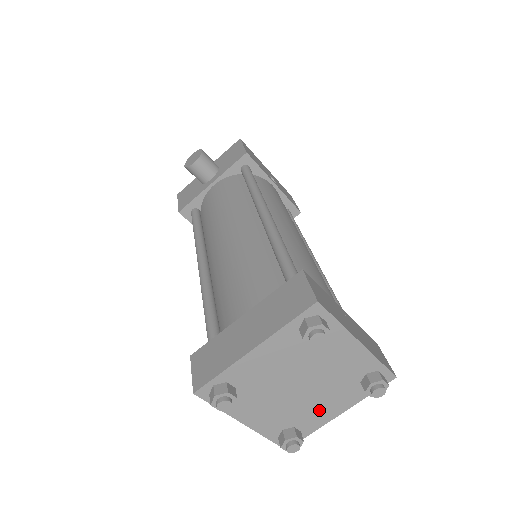
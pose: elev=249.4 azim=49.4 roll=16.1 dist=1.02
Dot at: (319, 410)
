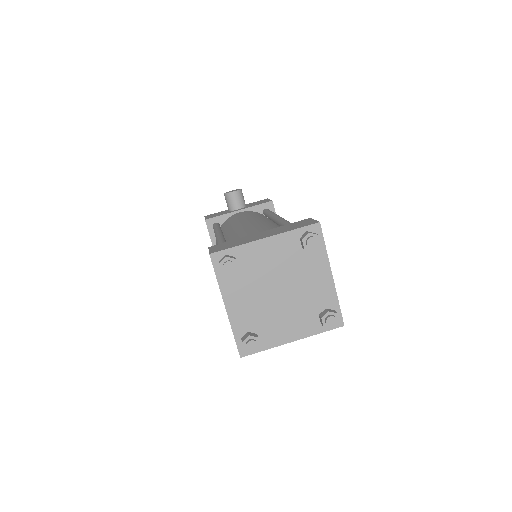
Dot at: (281, 327)
